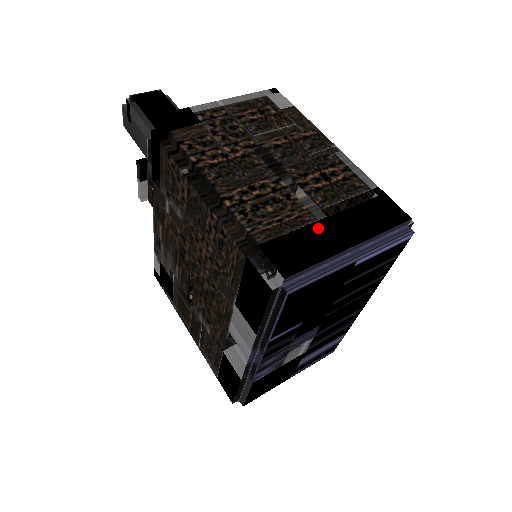
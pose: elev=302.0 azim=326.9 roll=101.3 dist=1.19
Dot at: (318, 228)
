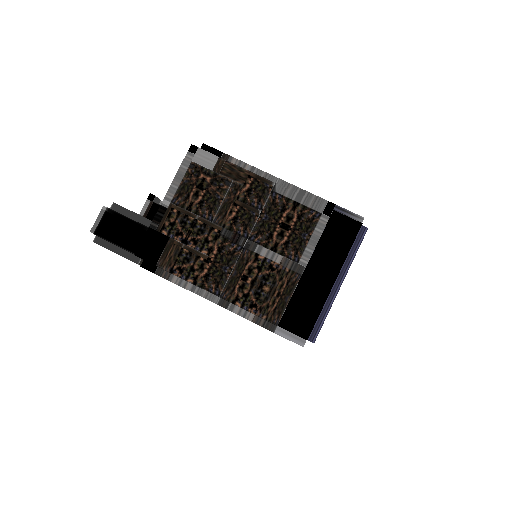
Dot at: (305, 283)
